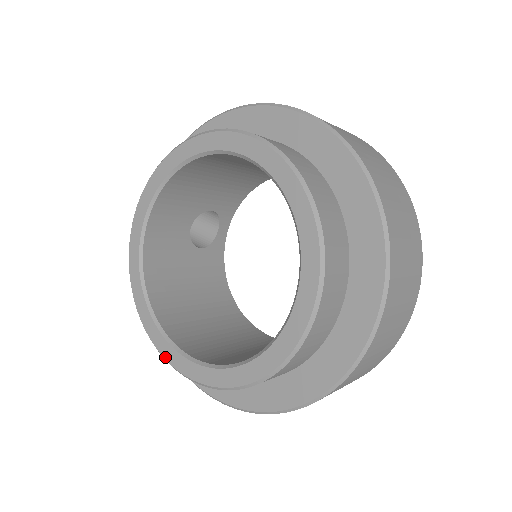
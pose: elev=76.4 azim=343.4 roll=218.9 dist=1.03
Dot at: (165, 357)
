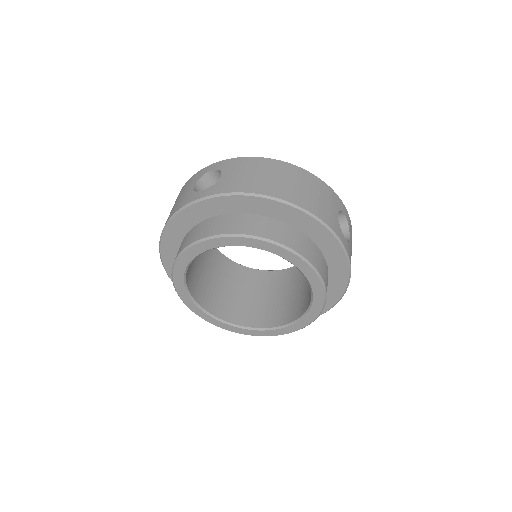
Dot at: (182, 299)
